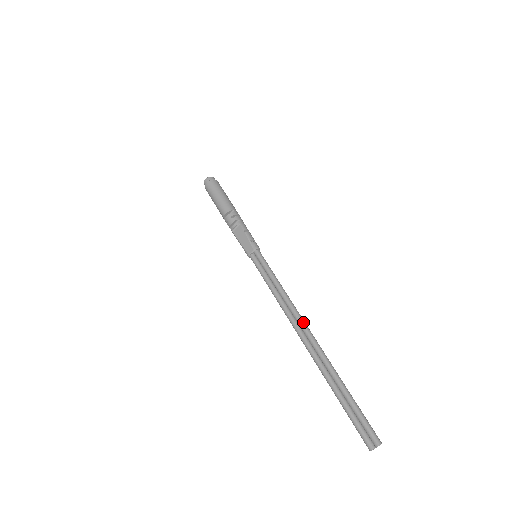
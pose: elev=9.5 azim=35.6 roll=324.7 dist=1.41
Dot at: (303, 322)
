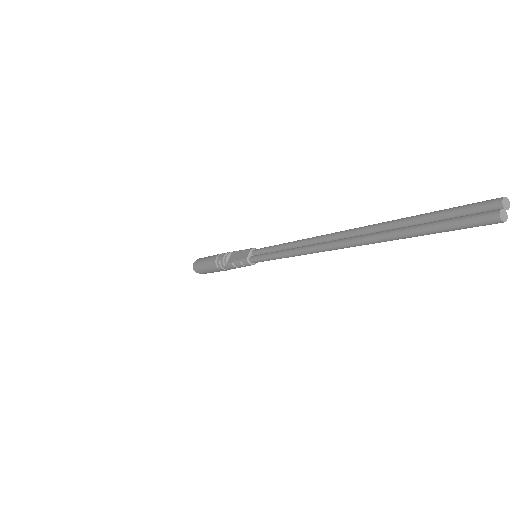
Dot at: occluded
